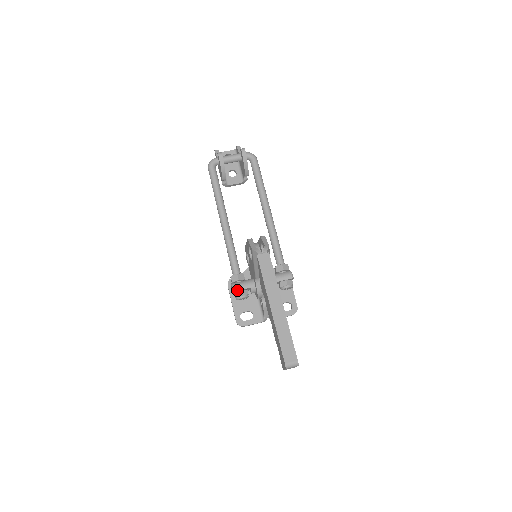
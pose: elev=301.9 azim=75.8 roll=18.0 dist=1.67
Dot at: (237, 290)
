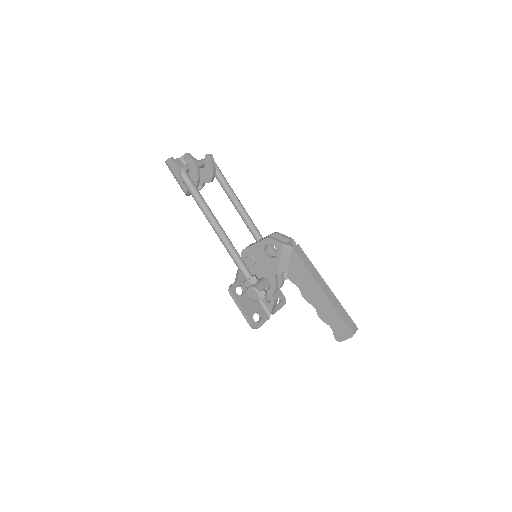
Dot at: (260, 291)
